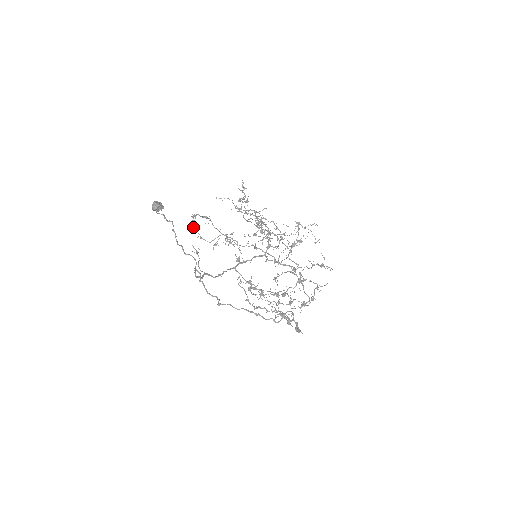
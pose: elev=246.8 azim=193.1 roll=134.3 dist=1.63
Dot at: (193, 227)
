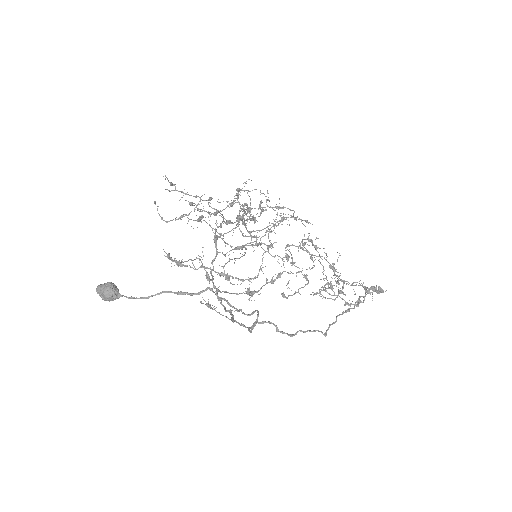
Dot at: (219, 275)
